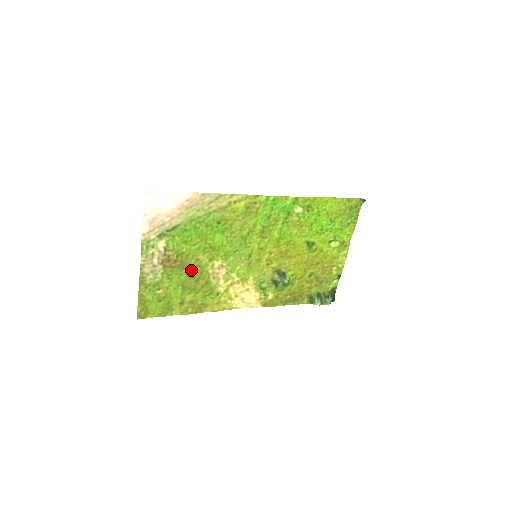
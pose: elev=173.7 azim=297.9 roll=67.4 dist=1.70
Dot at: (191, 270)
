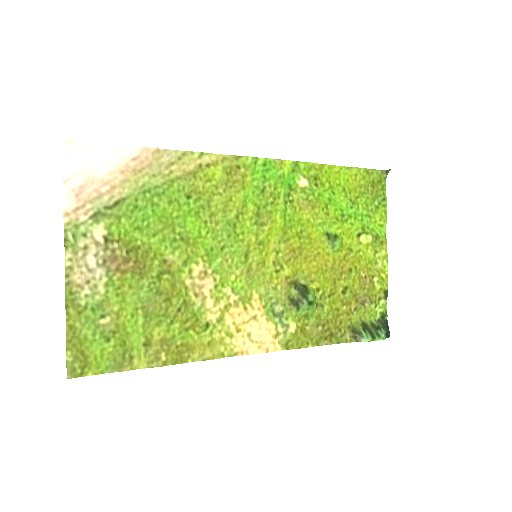
Dot at: (155, 279)
